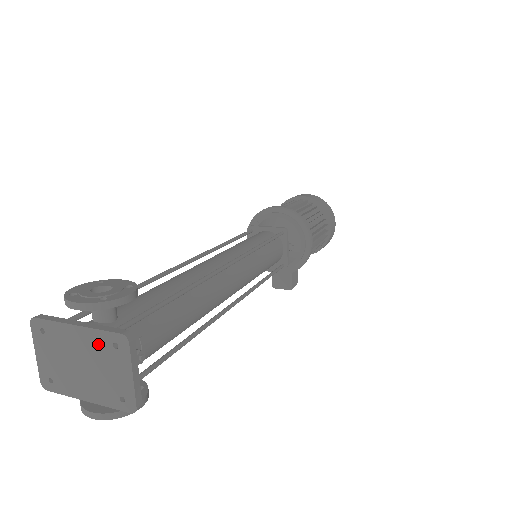
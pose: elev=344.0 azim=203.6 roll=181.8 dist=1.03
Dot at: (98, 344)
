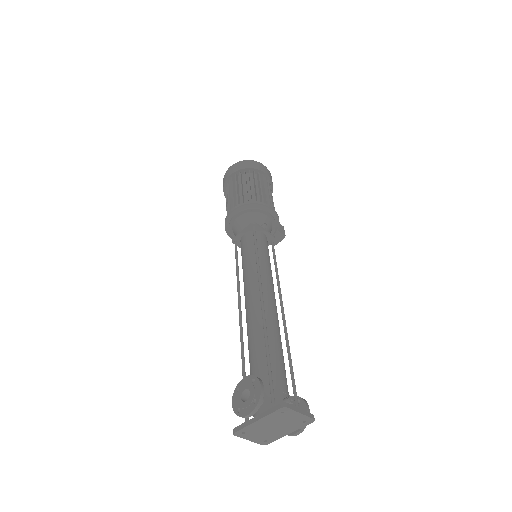
Dot at: (274, 418)
